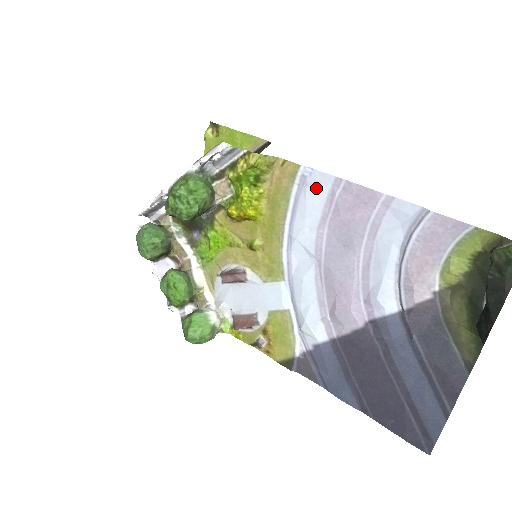
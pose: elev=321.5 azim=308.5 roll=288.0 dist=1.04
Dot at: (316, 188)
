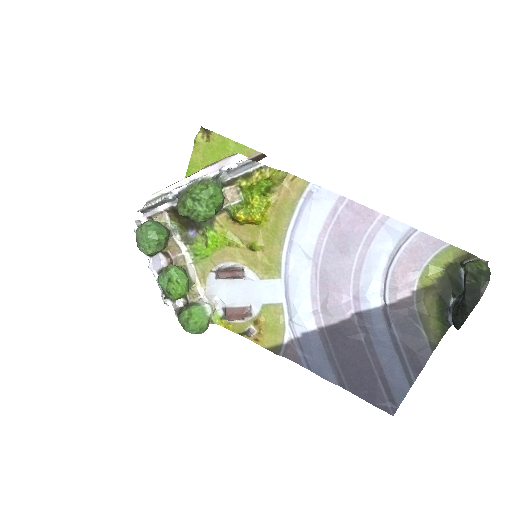
Dot at: (321, 203)
